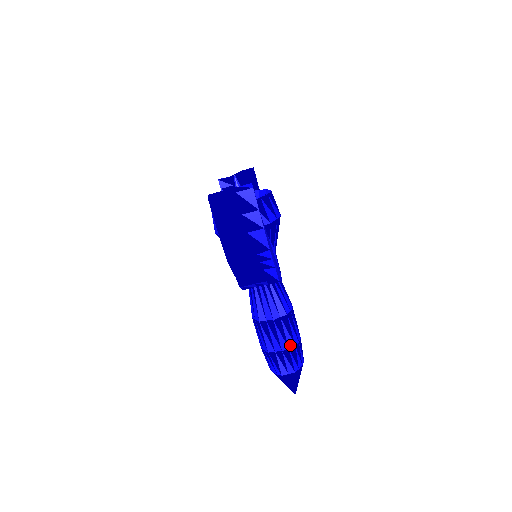
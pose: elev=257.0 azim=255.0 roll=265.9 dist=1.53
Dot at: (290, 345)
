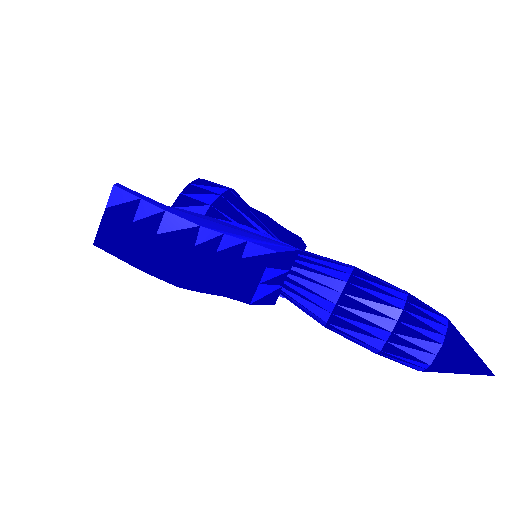
Dot at: (395, 315)
